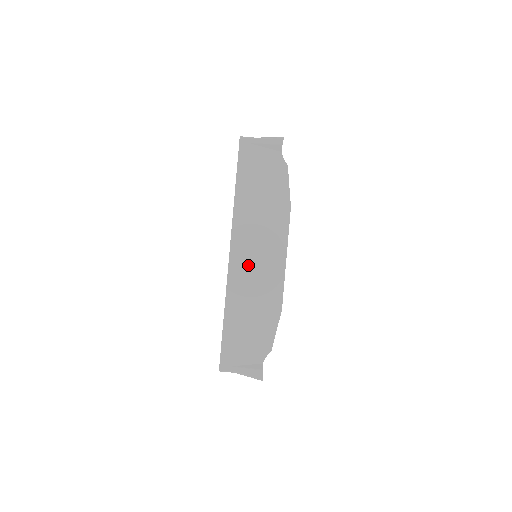
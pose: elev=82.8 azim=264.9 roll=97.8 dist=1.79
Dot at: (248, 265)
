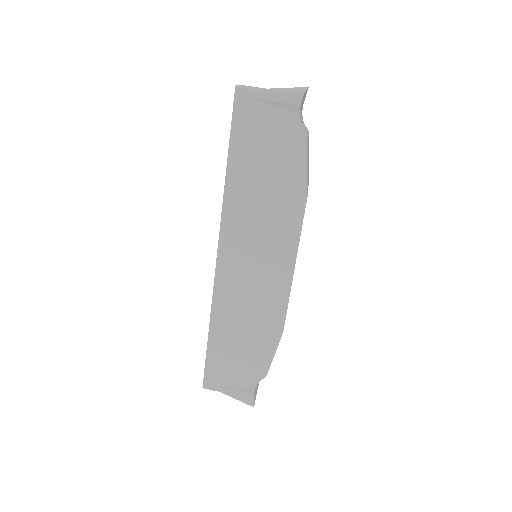
Dot at: (241, 274)
